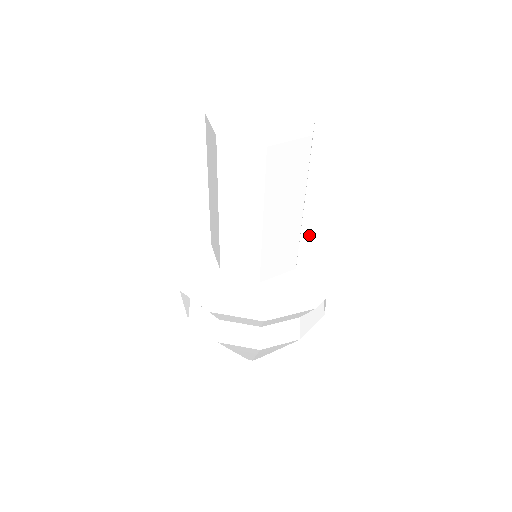
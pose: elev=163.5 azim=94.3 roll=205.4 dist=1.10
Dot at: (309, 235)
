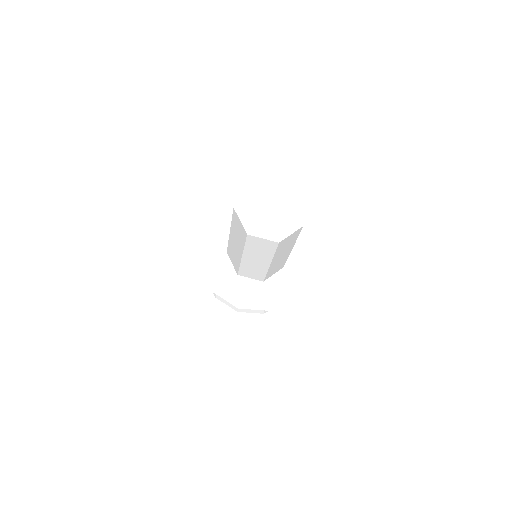
Dot at: occluded
